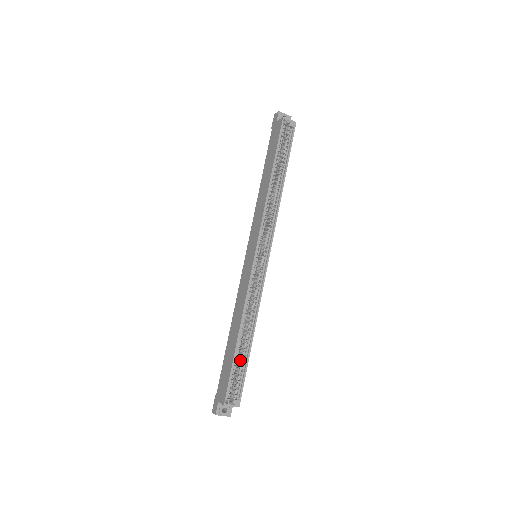
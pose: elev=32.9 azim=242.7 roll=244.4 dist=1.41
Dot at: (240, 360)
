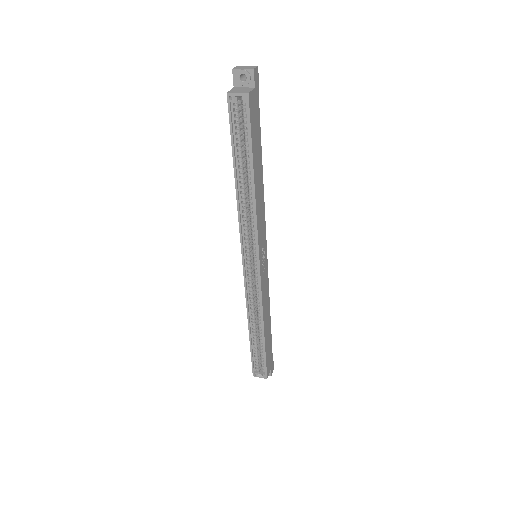
Dot at: occluded
